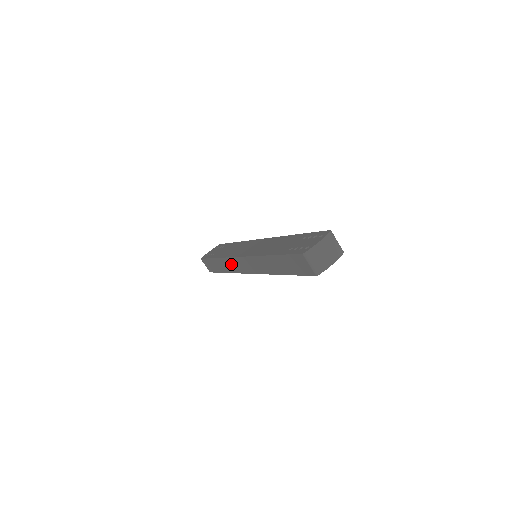
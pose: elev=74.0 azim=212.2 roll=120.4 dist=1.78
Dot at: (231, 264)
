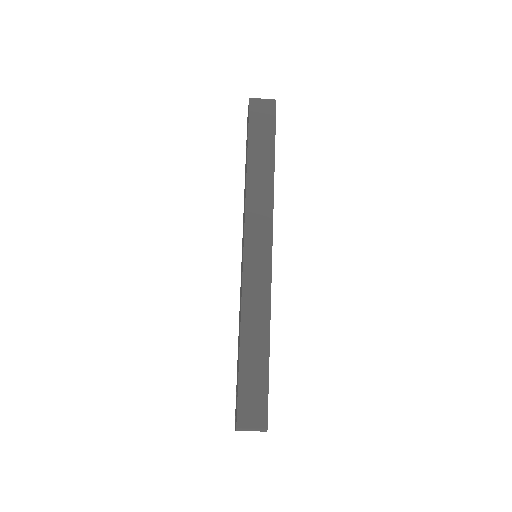
Dot at: occluded
